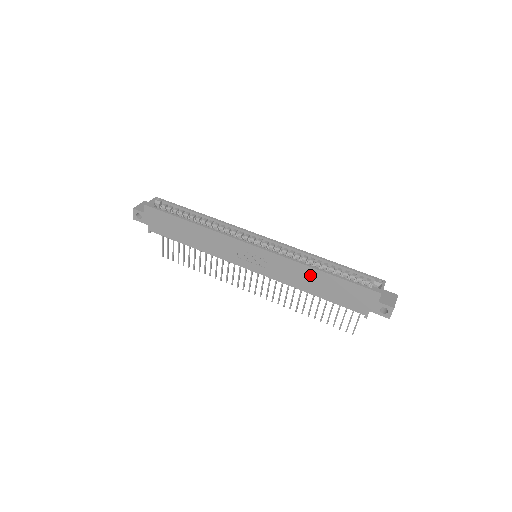
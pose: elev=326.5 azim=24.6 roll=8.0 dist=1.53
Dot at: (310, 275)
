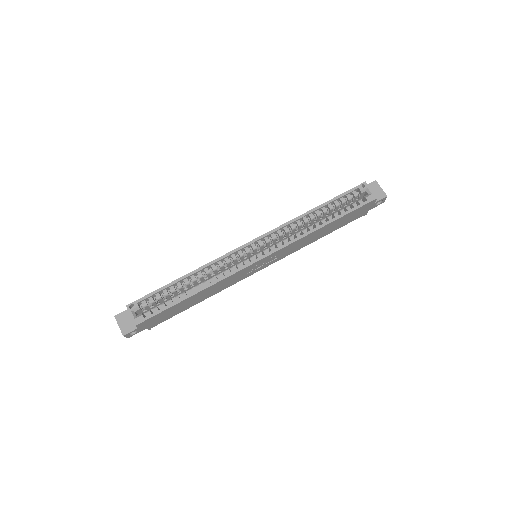
Dot at: (317, 233)
